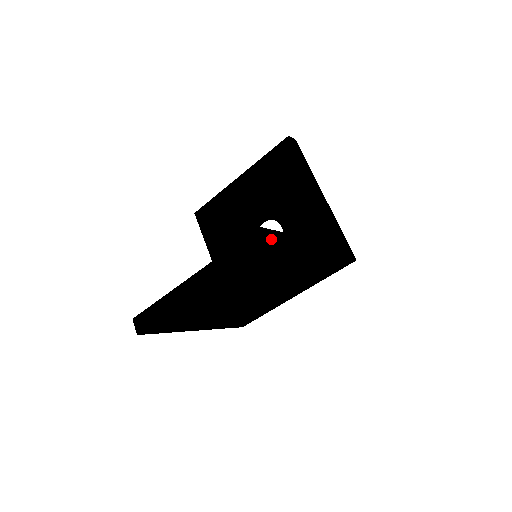
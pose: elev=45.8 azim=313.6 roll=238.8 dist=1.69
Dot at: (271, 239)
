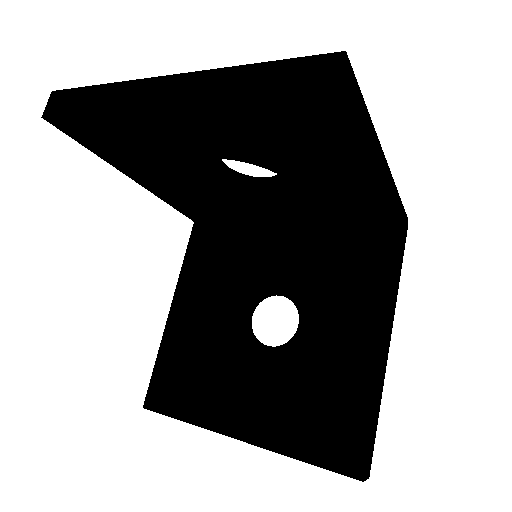
Dot at: (369, 464)
